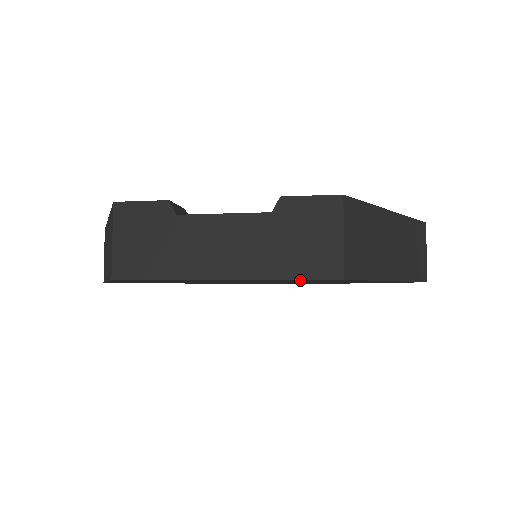
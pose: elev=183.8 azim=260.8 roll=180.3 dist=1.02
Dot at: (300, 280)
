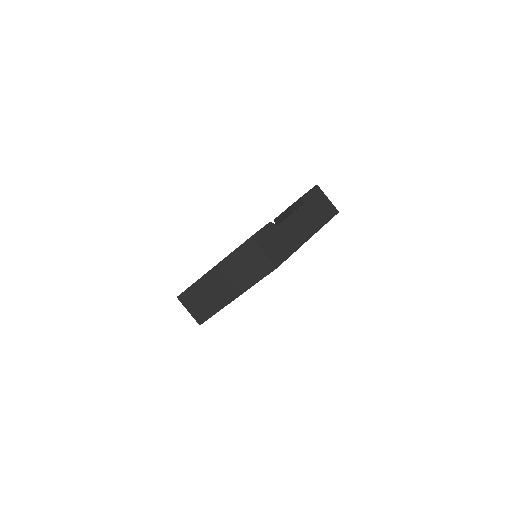
Dot at: occluded
